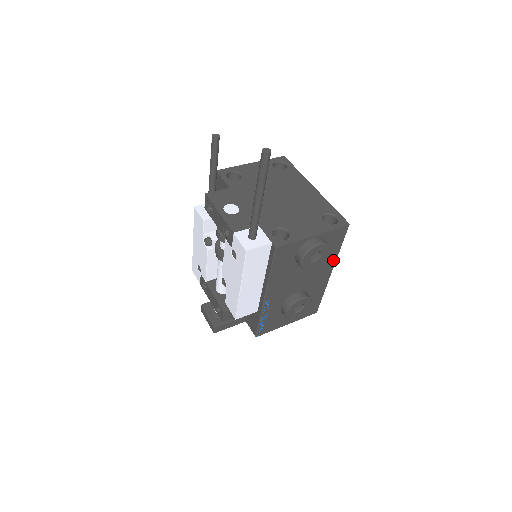
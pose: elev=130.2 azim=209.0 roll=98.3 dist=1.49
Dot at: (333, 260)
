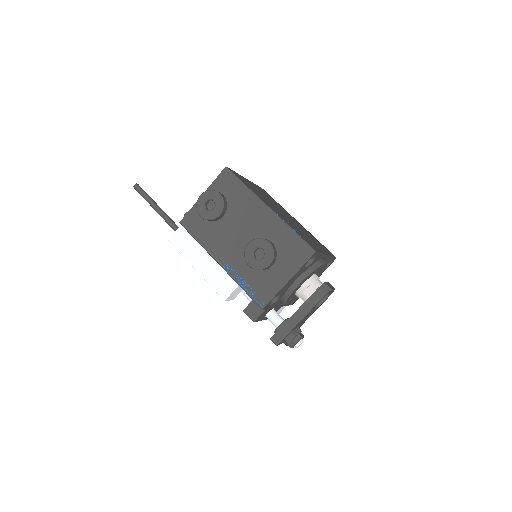
Dot at: (252, 198)
